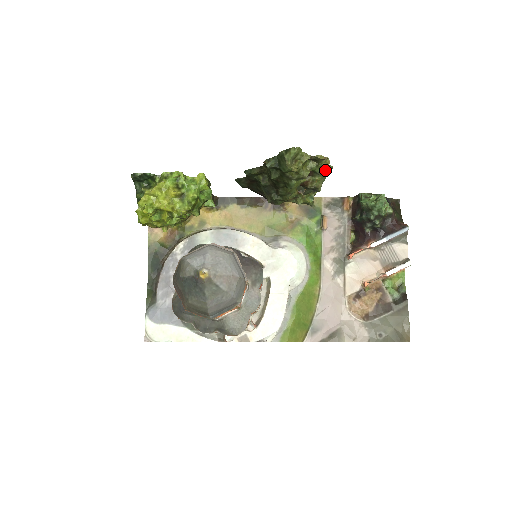
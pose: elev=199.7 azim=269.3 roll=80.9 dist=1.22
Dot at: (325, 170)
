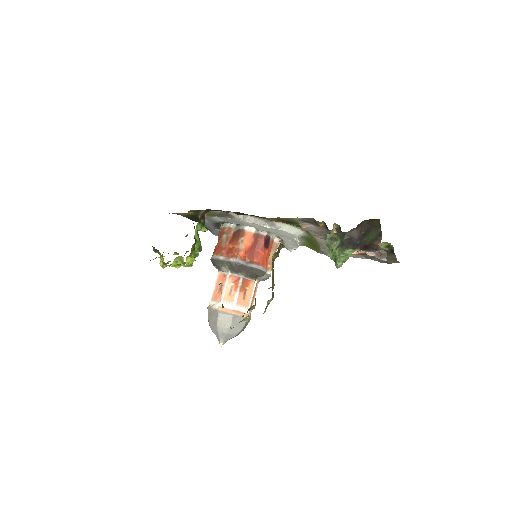
Dot at: (267, 303)
